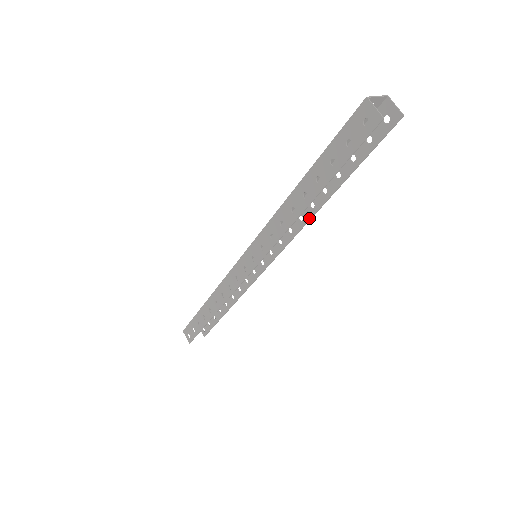
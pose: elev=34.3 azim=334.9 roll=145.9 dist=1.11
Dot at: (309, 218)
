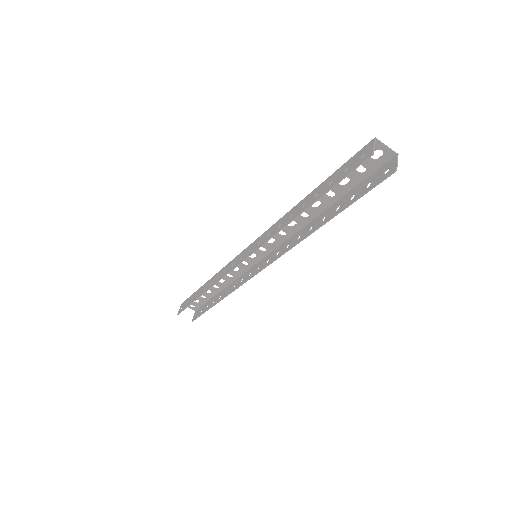
Dot at: (303, 238)
